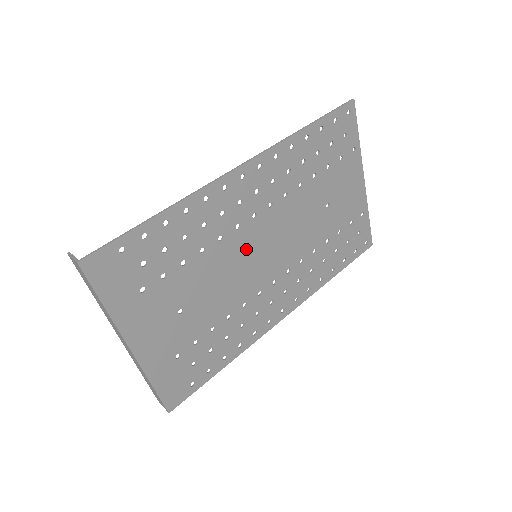
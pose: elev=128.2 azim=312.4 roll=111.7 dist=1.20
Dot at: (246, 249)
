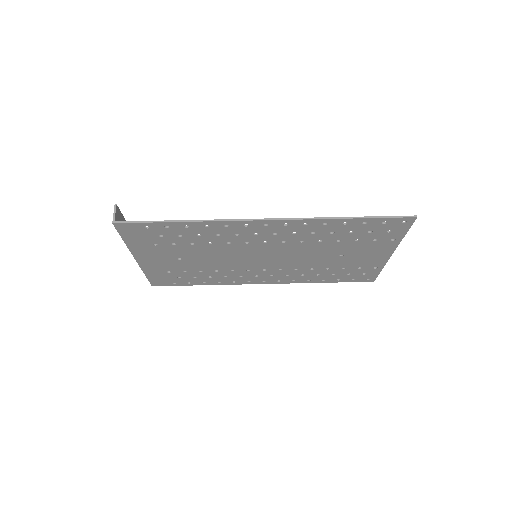
Dot at: (248, 252)
